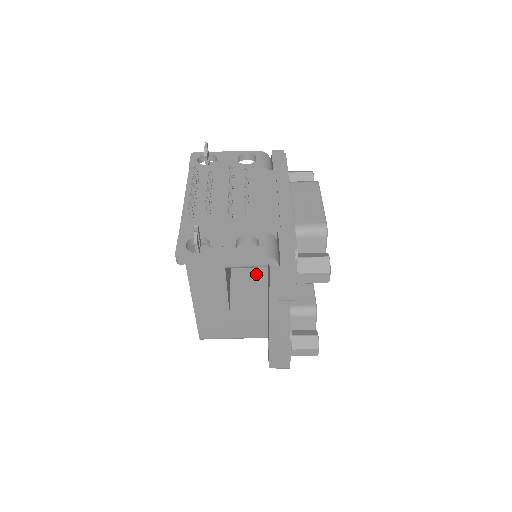
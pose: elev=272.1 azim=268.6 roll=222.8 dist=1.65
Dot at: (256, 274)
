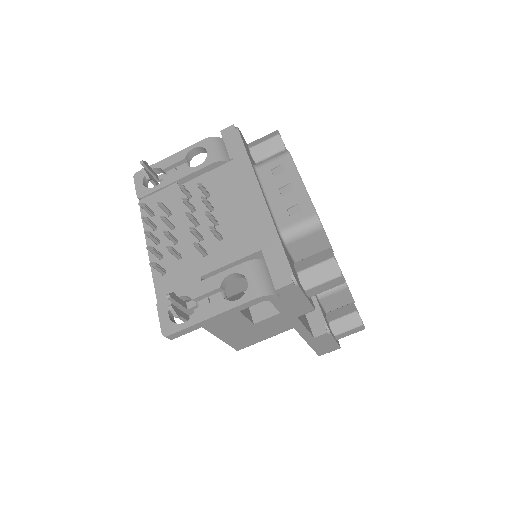
Dot at: occluded
